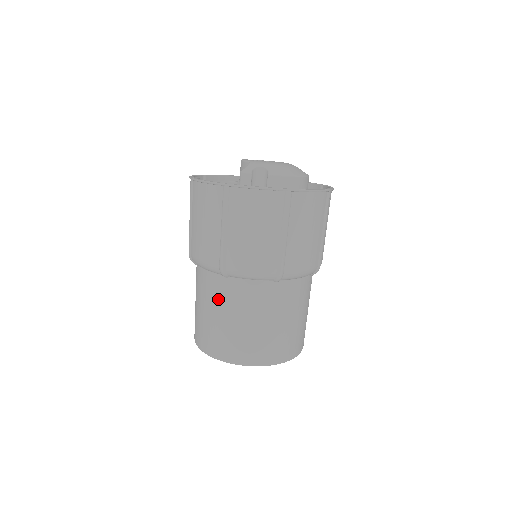
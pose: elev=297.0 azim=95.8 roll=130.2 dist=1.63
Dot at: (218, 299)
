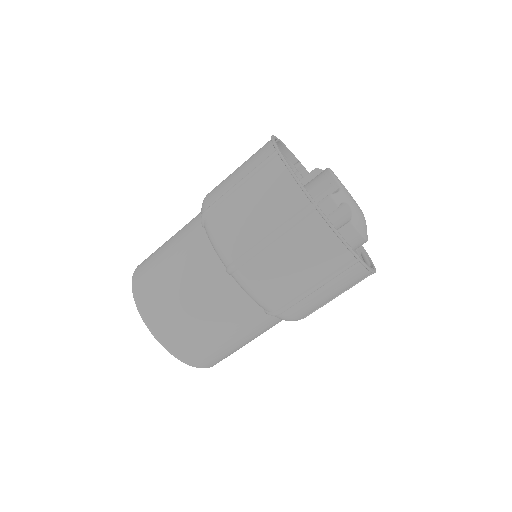
Dot at: (200, 281)
